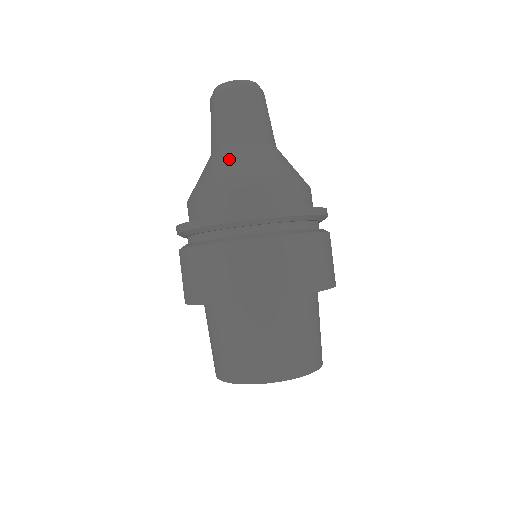
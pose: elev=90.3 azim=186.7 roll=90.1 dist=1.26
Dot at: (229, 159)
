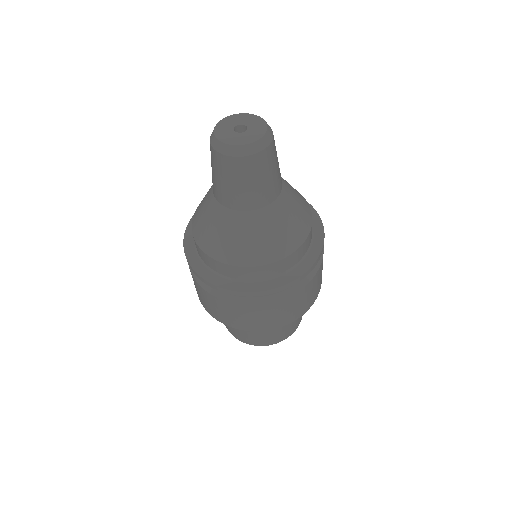
Dot at: (273, 223)
